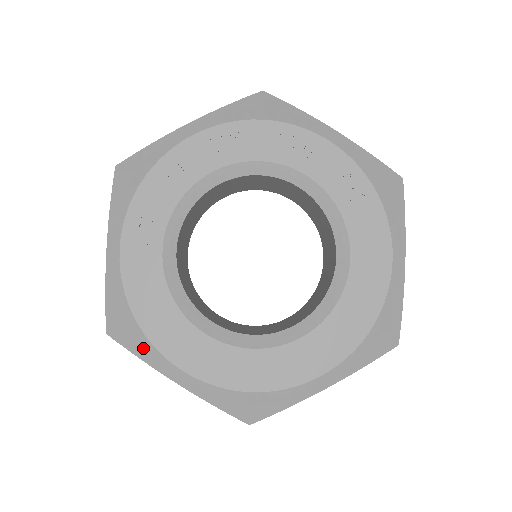
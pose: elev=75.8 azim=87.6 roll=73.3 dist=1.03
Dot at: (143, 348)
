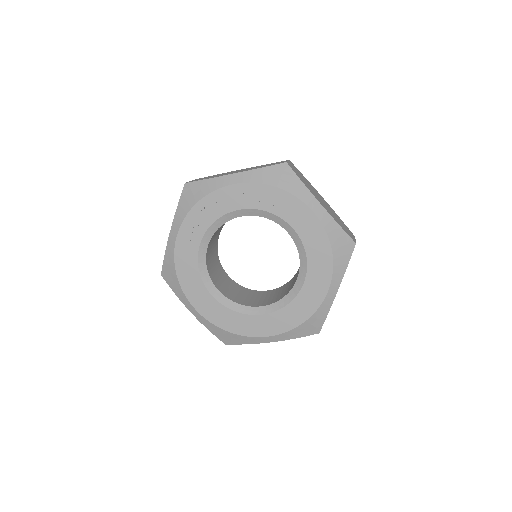
Dot at: (178, 291)
